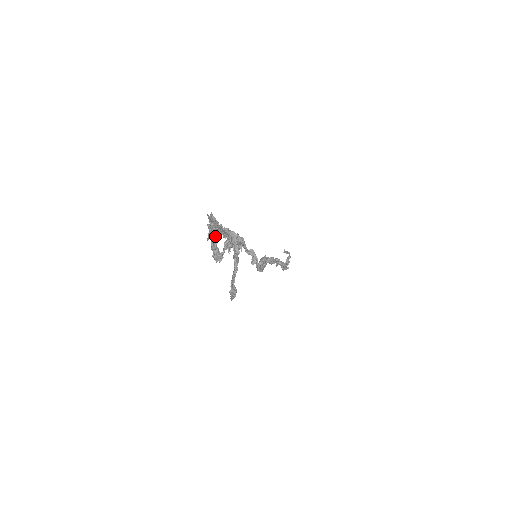
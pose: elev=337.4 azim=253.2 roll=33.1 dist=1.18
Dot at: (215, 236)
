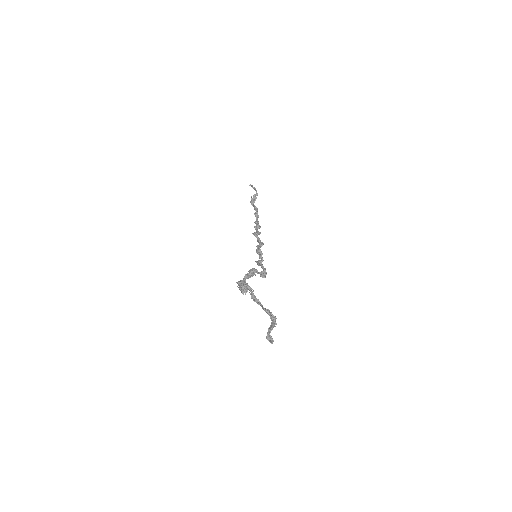
Dot at: (246, 288)
